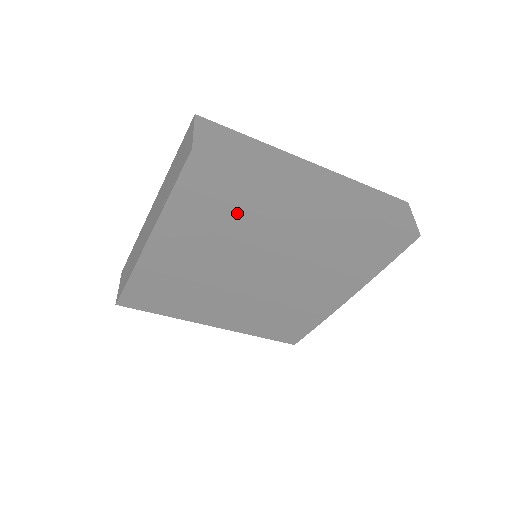
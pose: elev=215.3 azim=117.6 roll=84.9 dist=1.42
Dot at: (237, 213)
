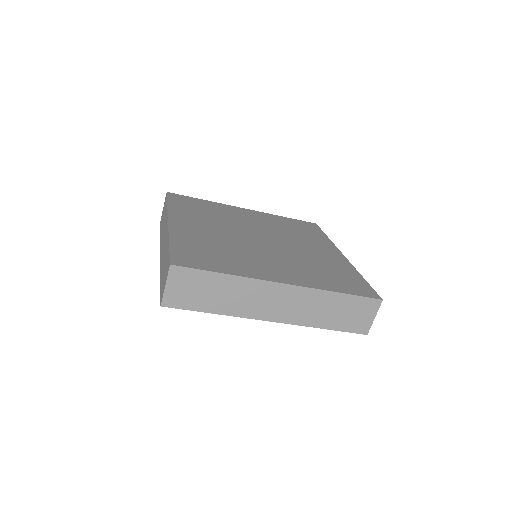
Dot at: occluded
